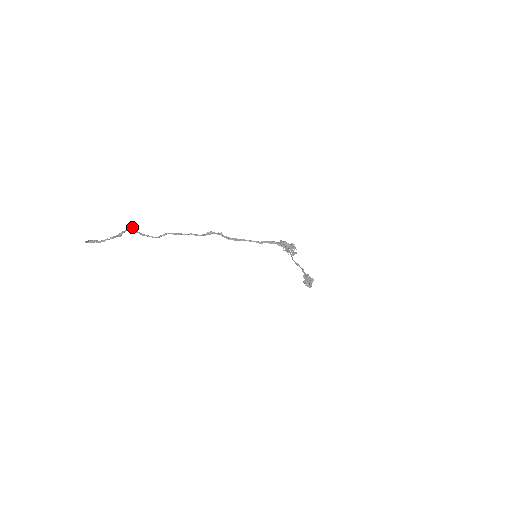
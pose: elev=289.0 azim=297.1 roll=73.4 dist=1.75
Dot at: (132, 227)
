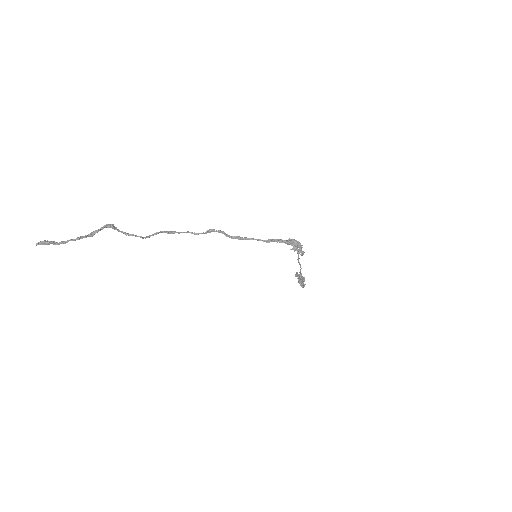
Dot at: (111, 224)
